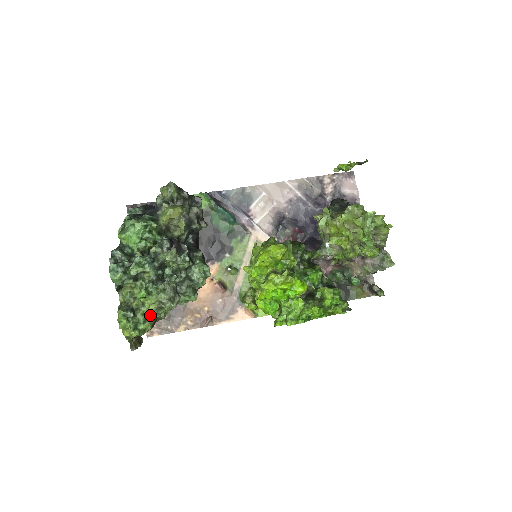
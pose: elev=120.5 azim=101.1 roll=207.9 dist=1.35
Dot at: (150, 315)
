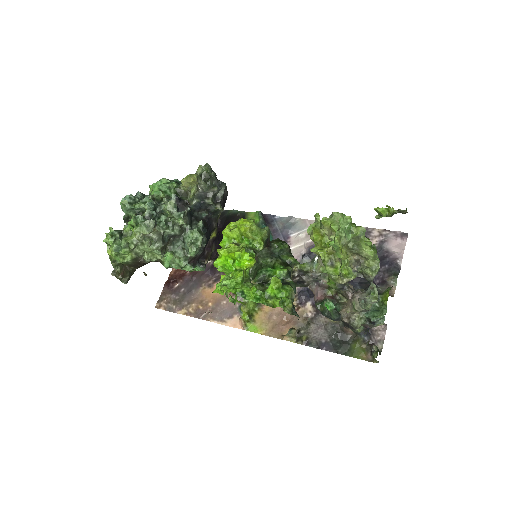
Dot at: (130, 242)
